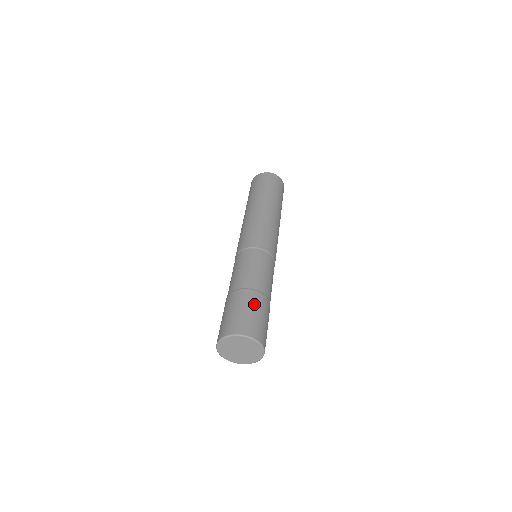
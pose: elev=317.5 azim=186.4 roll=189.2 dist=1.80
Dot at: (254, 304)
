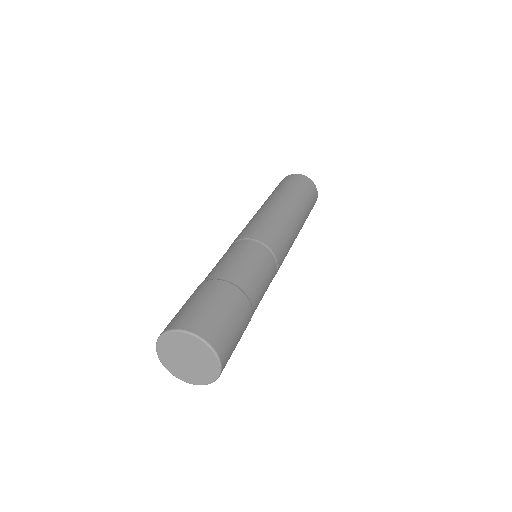
Dot at: (212, 294)
